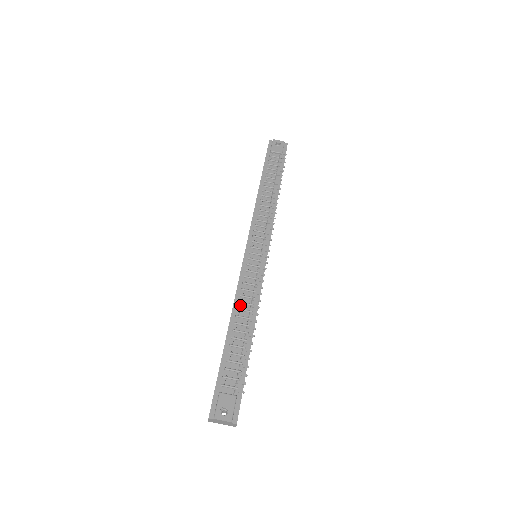
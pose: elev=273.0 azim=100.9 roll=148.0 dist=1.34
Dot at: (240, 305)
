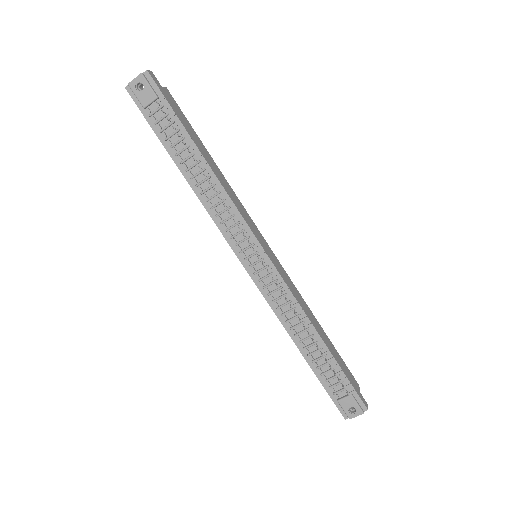
Dot at: (290, 325)
